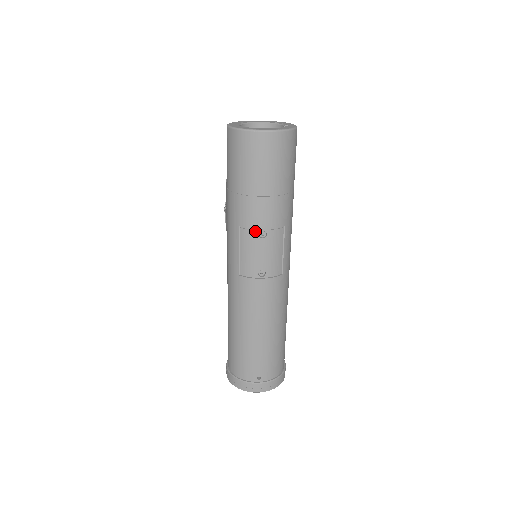
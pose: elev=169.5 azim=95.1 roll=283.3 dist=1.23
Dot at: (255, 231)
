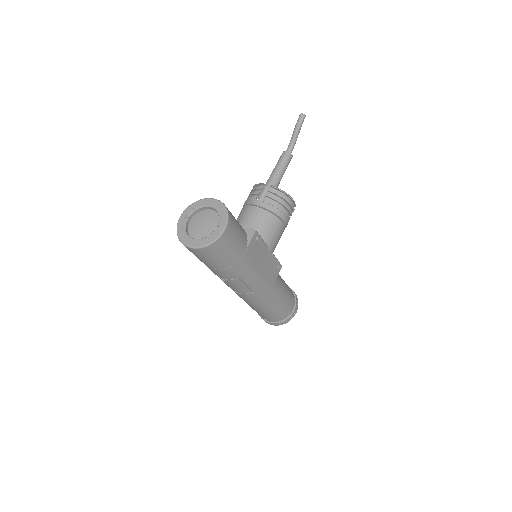
Dot at: occluded
